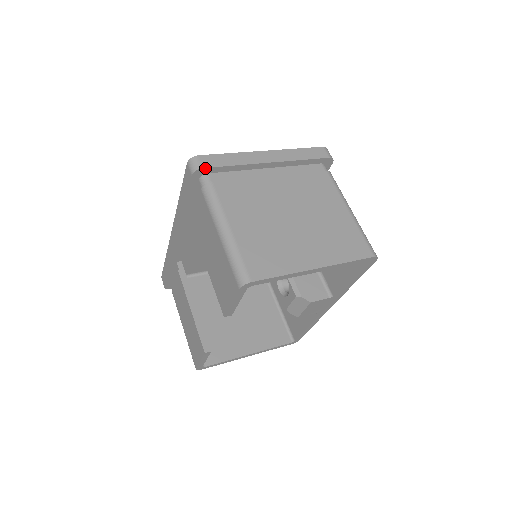
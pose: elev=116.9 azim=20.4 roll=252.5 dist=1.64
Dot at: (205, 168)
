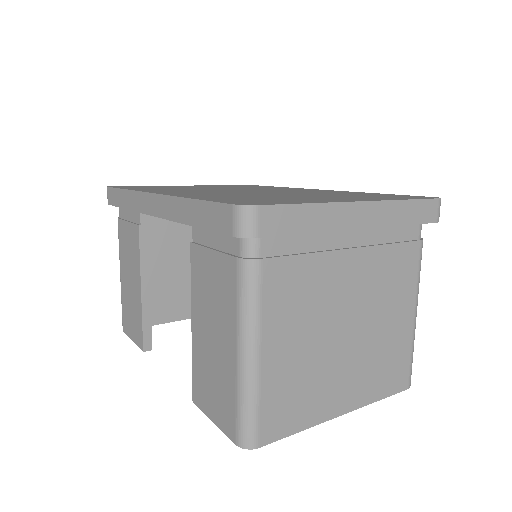
Dot at: (262, 236)
